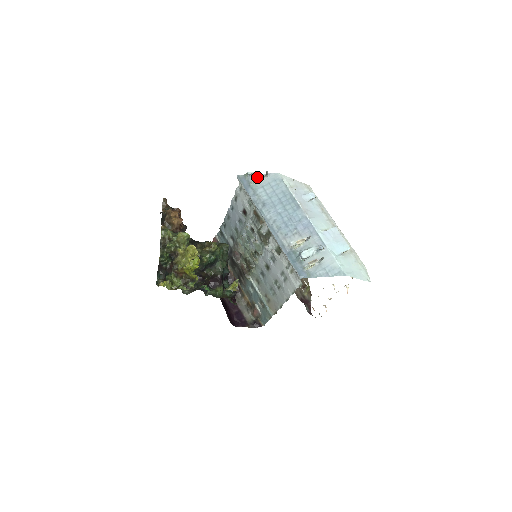
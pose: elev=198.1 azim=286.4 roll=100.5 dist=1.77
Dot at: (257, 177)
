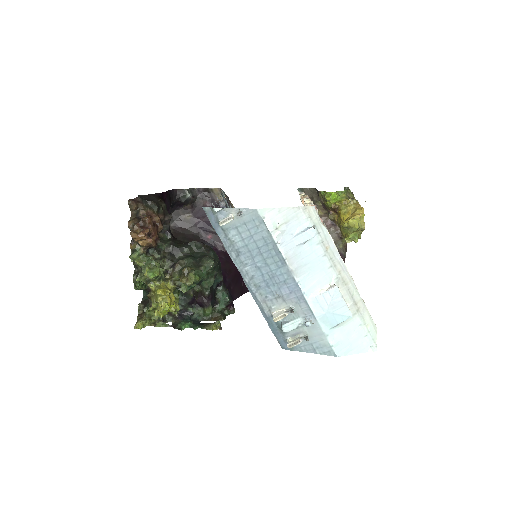
Dot at: (224, 224)
